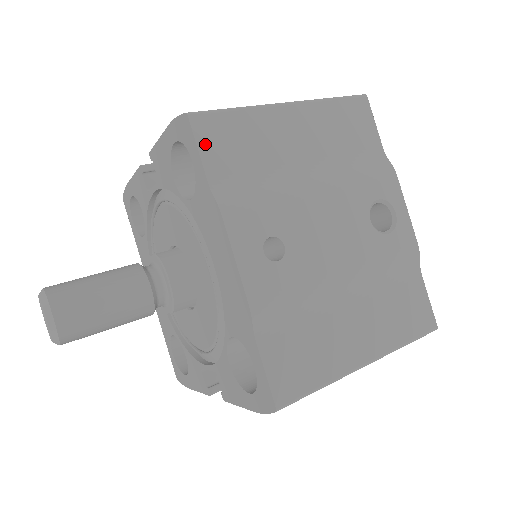
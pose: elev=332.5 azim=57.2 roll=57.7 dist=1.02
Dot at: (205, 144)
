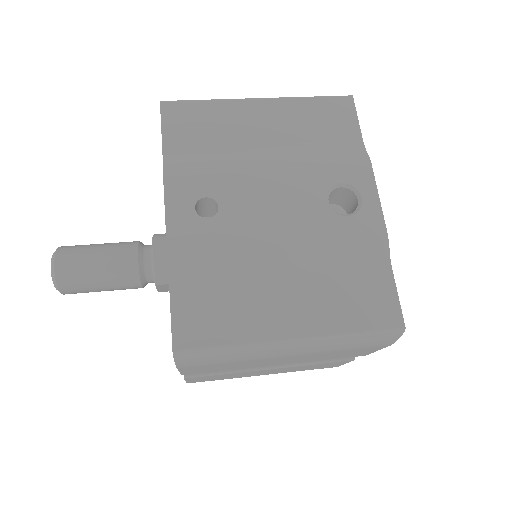
Dot at: (169, 123)
